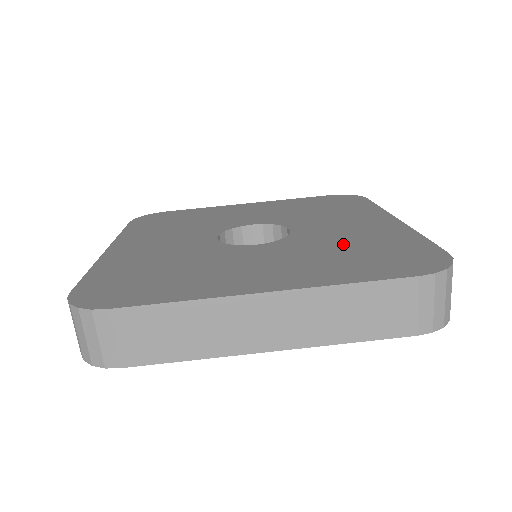
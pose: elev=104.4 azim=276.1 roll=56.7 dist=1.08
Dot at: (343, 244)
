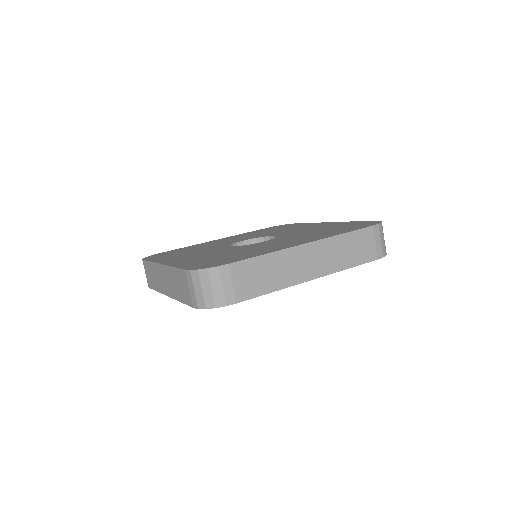
Dot at: occluded
